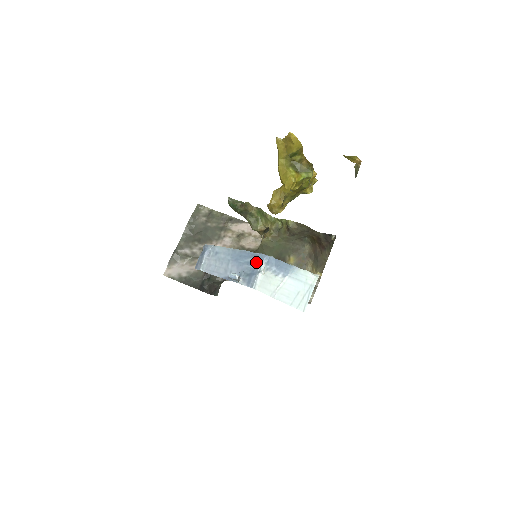
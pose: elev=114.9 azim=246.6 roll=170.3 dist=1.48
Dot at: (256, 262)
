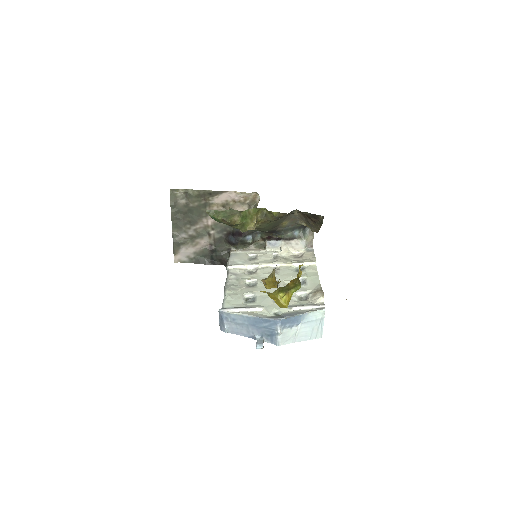
Dot at: (272, 327)
